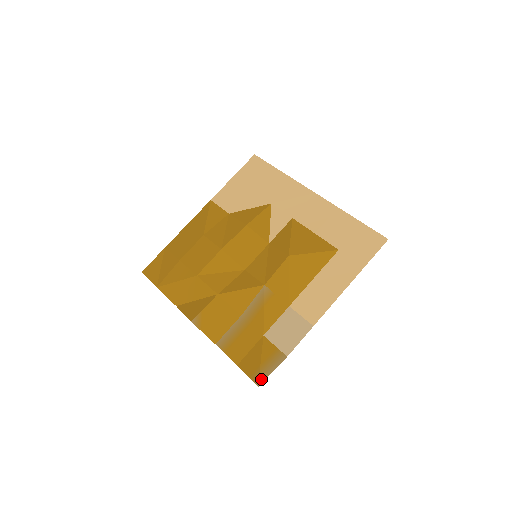
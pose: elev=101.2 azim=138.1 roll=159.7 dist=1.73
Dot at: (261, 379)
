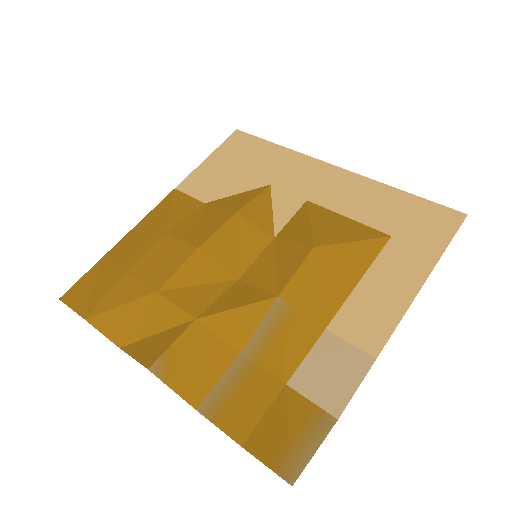
Dot at: (295, 469)
